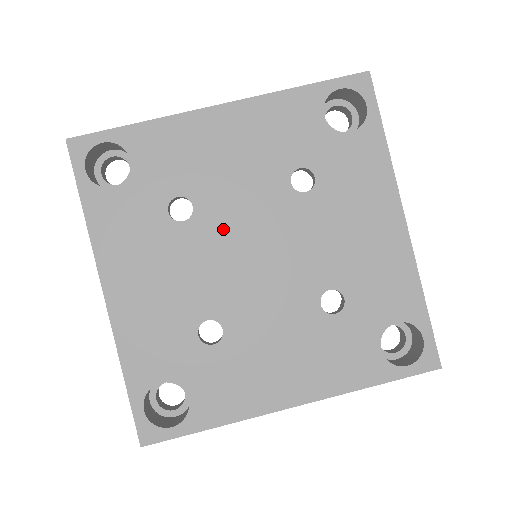
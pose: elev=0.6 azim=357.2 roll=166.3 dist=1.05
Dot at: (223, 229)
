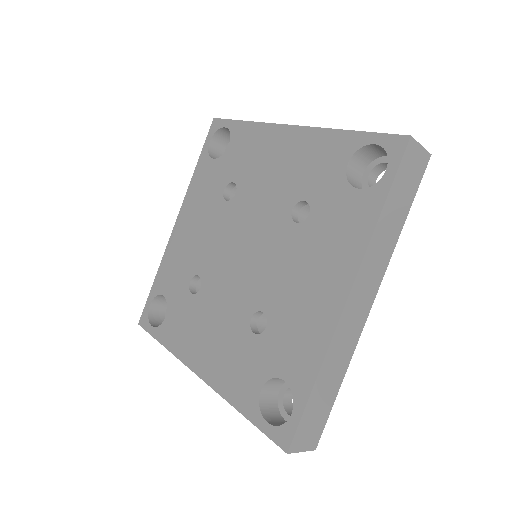
Dot at: (218, 265)
